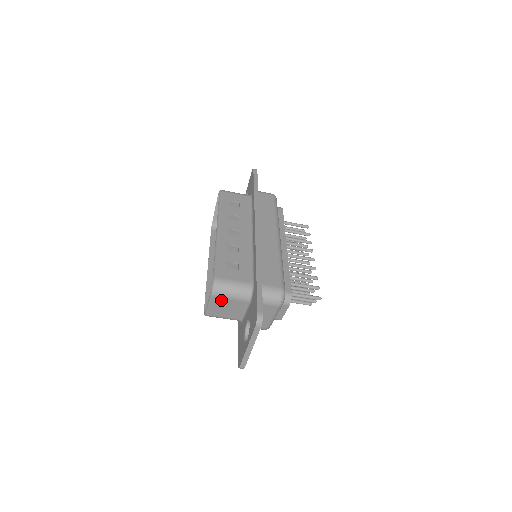
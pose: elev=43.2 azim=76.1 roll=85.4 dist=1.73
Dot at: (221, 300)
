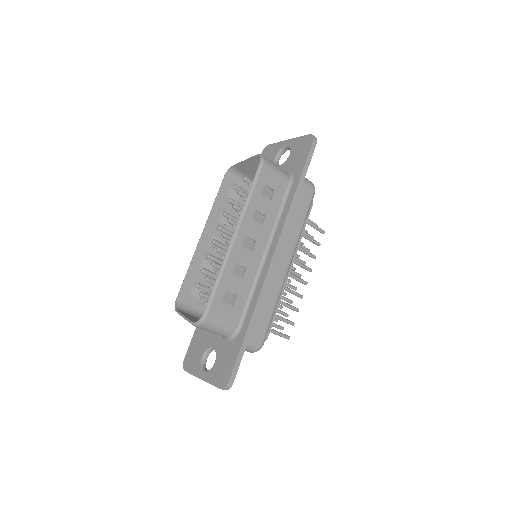
Dot at: occluded
